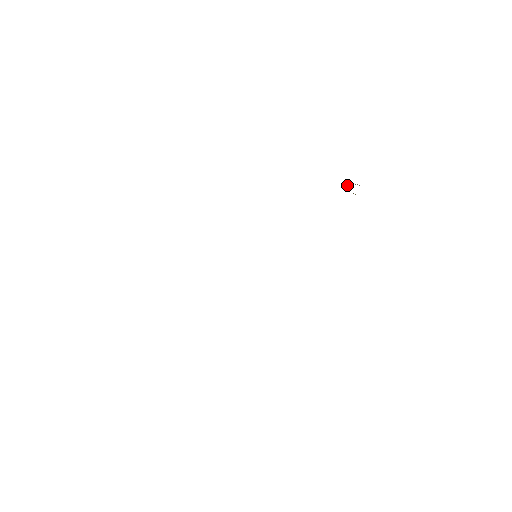
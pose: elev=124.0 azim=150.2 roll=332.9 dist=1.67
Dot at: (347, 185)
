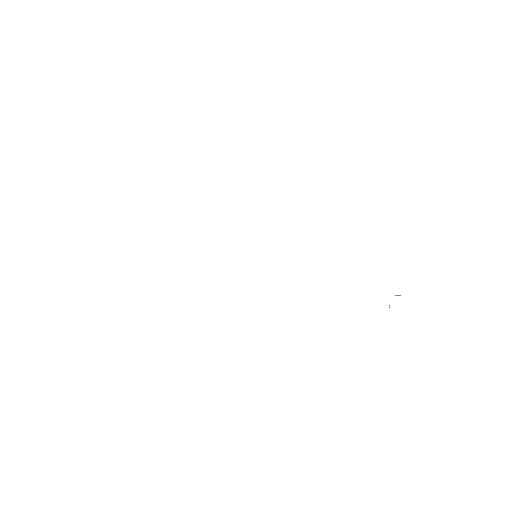
Dot at: (396, 295)
